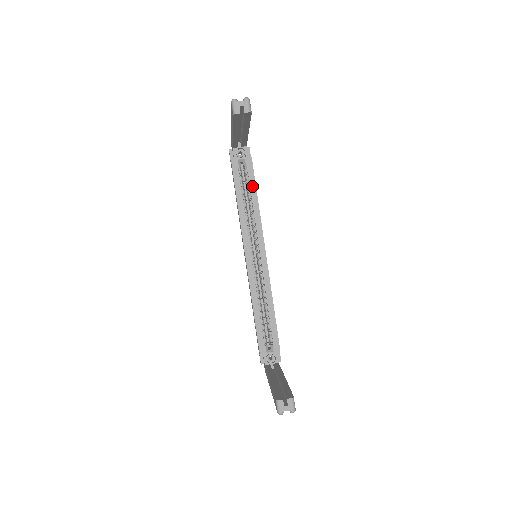
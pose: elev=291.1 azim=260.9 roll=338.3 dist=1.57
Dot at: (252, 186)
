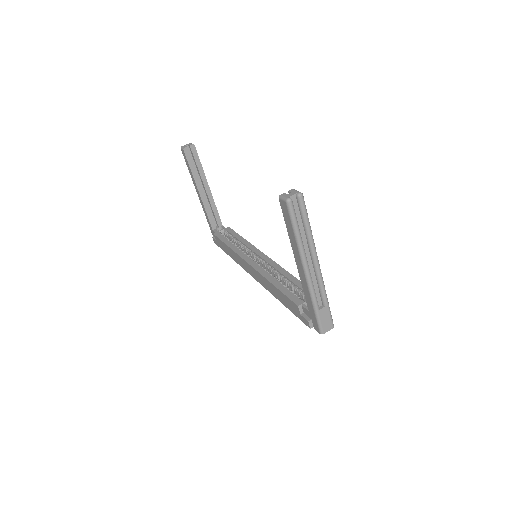
Dot at: (235, 235)
